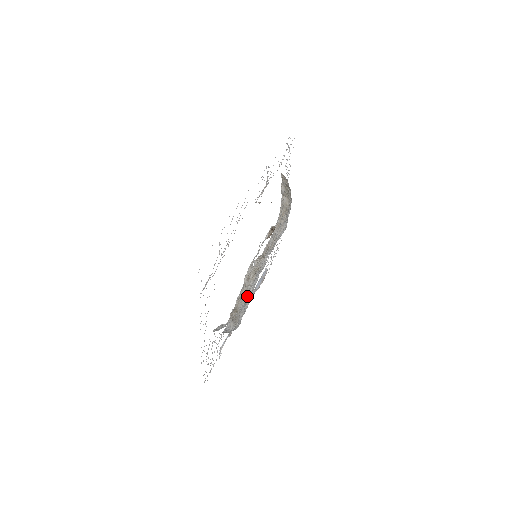
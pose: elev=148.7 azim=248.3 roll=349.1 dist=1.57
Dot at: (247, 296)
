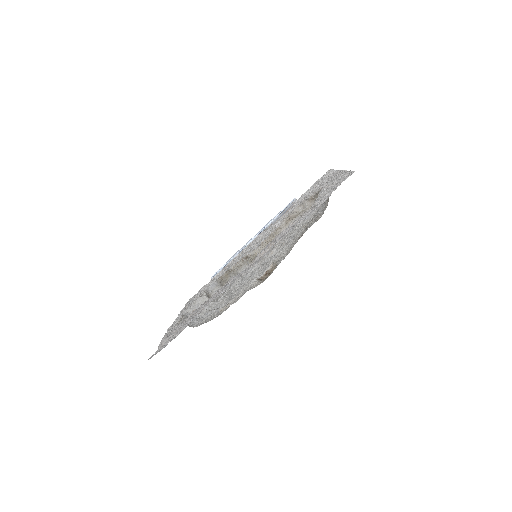
Dot at: occluded
